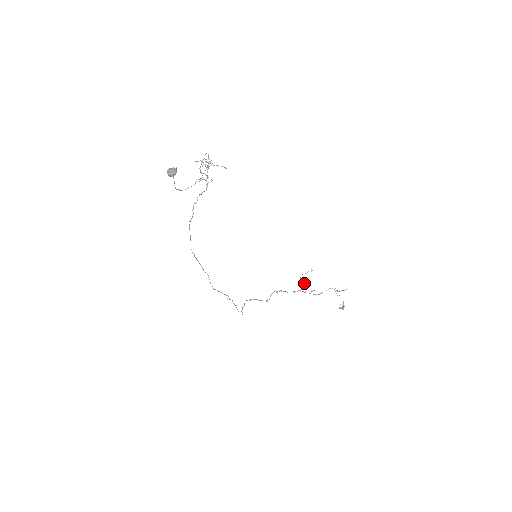
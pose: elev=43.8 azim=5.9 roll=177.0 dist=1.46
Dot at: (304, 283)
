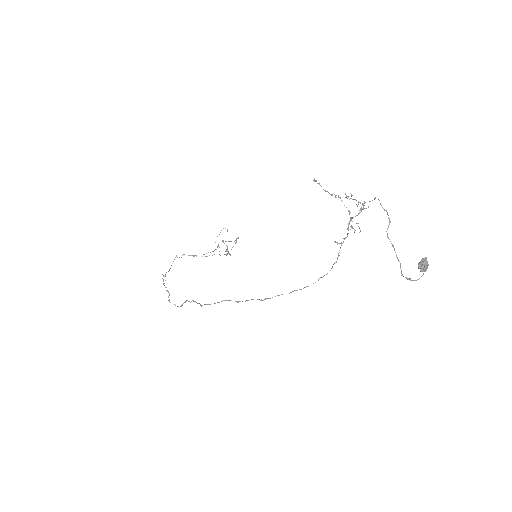
Dot at: occluded
